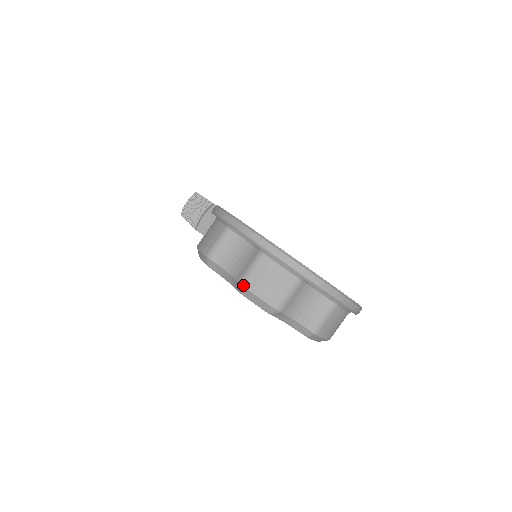
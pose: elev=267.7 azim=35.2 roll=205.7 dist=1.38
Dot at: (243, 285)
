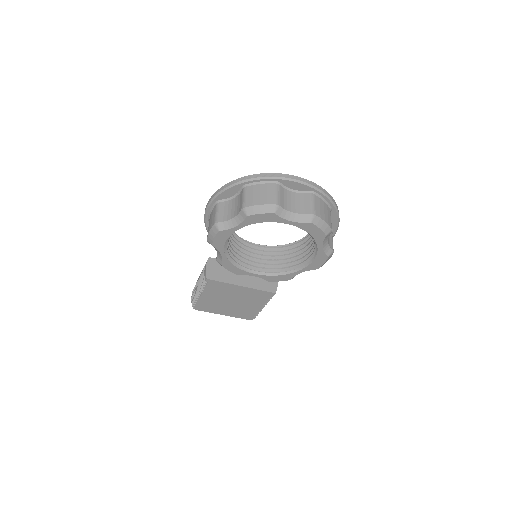
Dot at: (245, 207)
